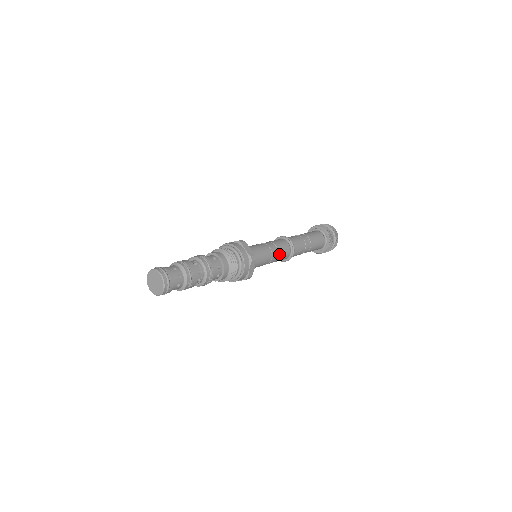
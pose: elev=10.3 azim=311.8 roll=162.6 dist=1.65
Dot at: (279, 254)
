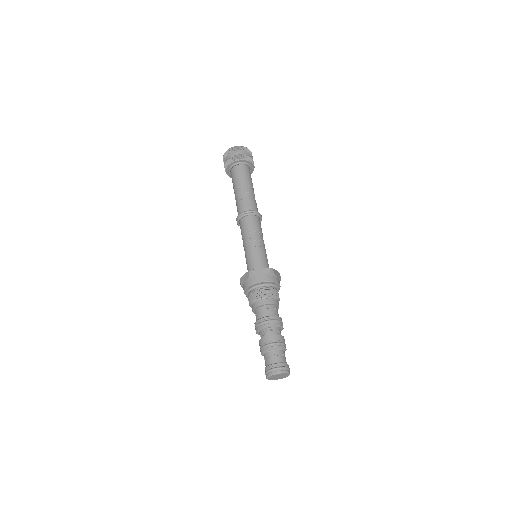
Dot at: occluded
